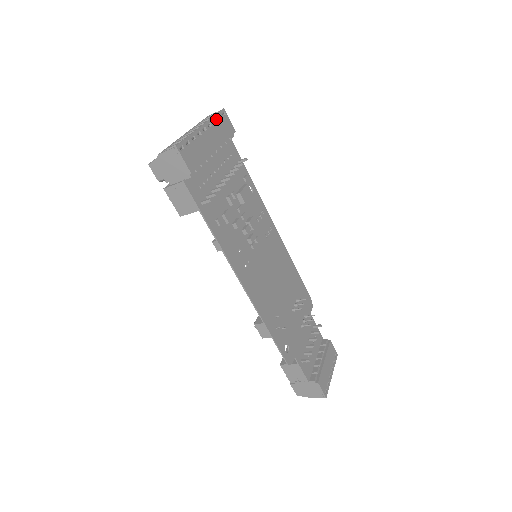
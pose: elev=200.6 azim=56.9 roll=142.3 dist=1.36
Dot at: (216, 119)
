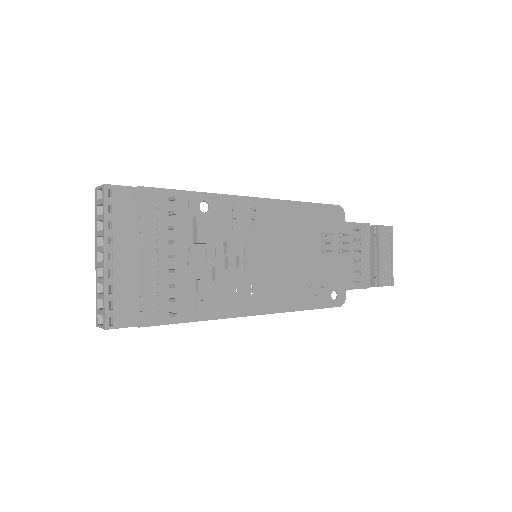
Dot at: (109, 218)
